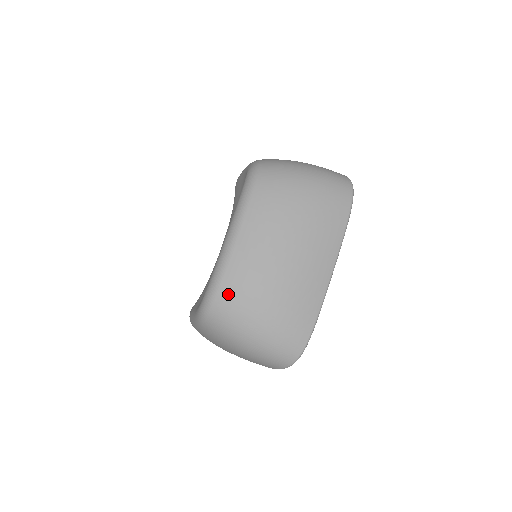
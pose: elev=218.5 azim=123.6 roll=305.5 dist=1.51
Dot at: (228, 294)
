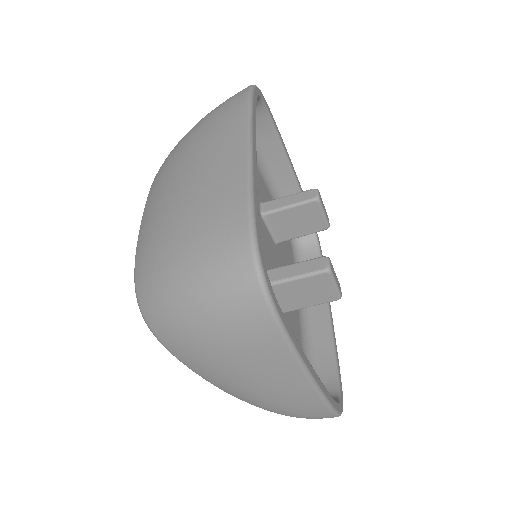
Dot at: (141, 266)
